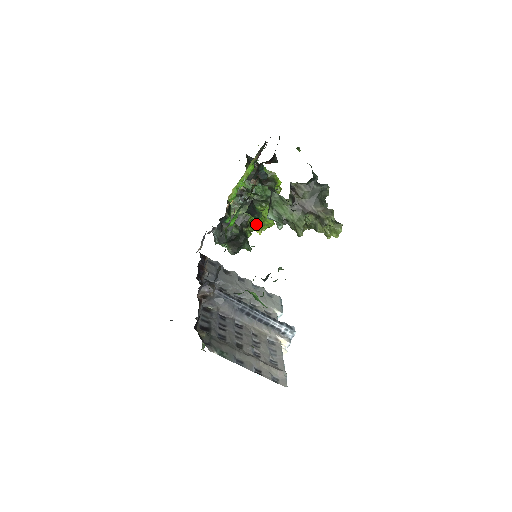
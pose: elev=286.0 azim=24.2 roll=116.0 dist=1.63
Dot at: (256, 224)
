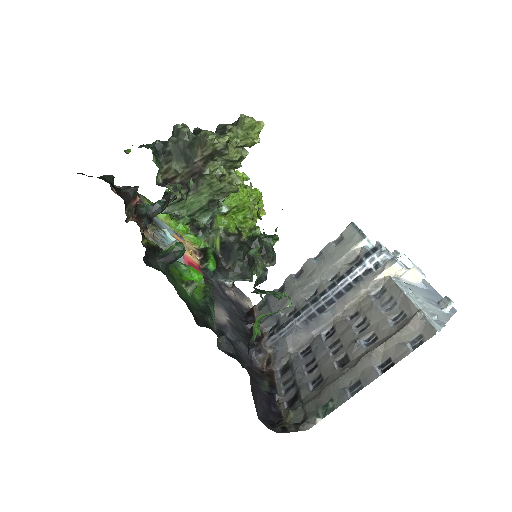
Dot at: (246, 218)
